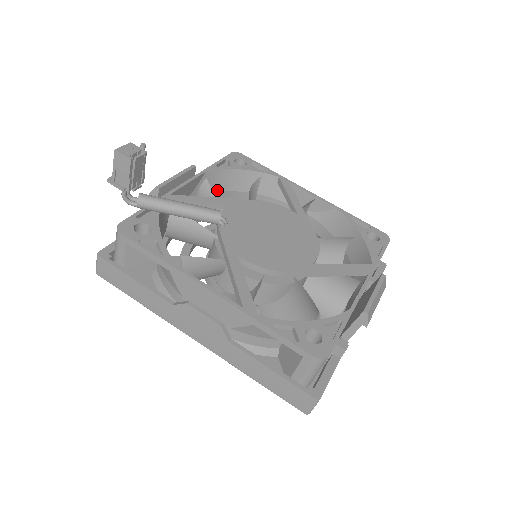
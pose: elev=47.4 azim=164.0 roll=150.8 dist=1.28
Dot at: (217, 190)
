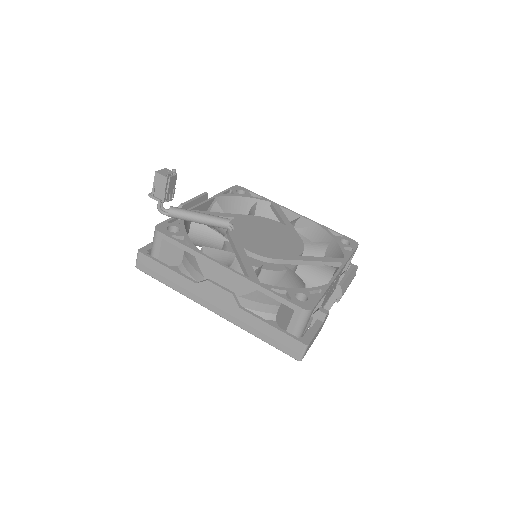
Dot at: (224, 212)
